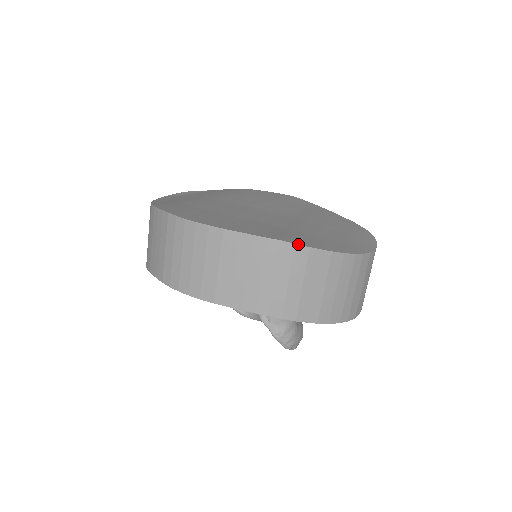
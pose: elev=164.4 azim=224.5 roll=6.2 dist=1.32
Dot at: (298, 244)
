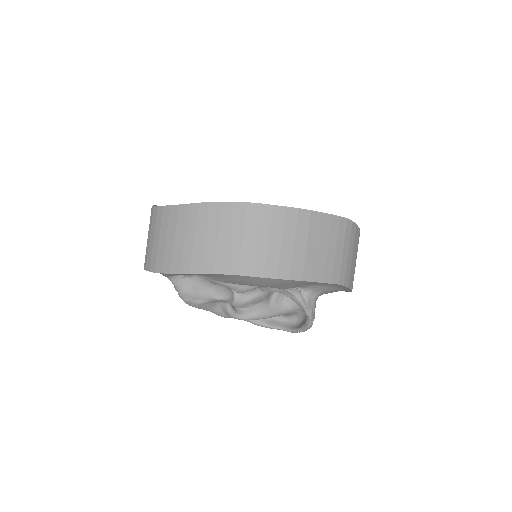
Dot at: occluded
